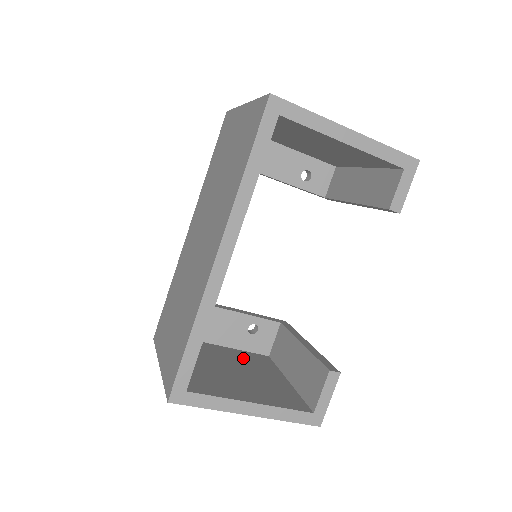
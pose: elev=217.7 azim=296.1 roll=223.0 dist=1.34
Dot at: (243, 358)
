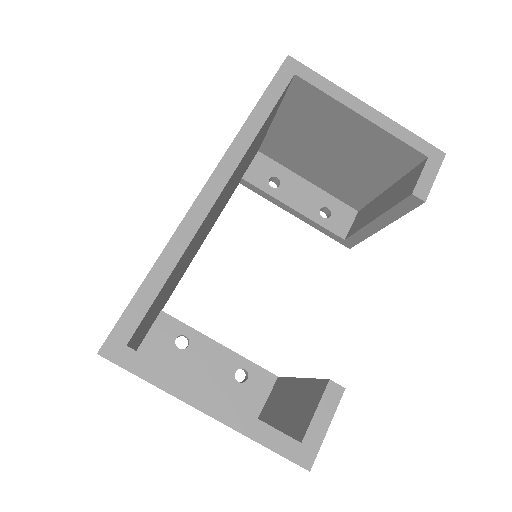
Dot at: occluded
